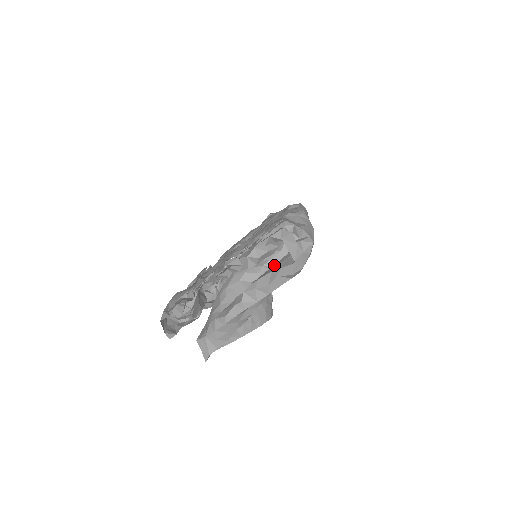
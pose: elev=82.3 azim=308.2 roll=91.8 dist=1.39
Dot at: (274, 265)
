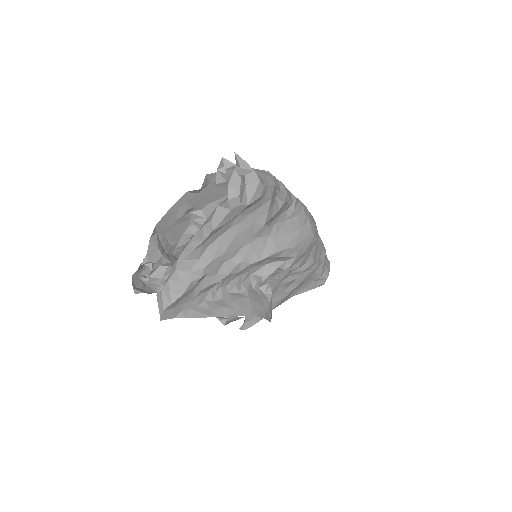
Dot at: occluded
